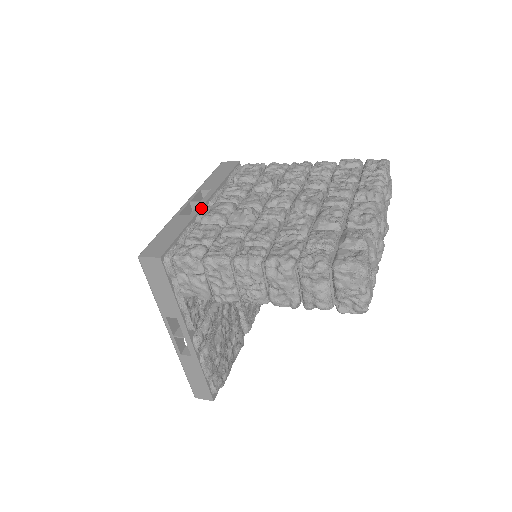
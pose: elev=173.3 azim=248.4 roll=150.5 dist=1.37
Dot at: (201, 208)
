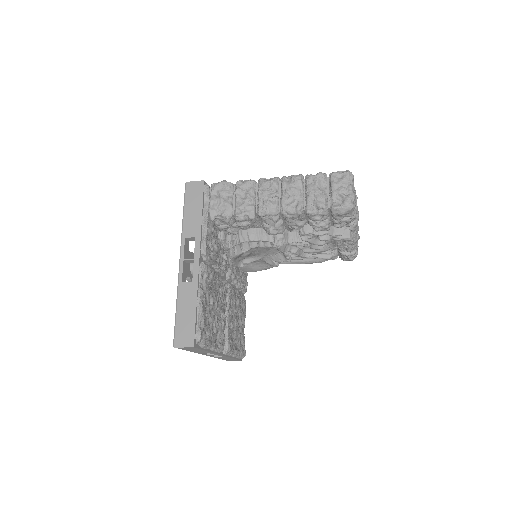
Dot at: occluded
